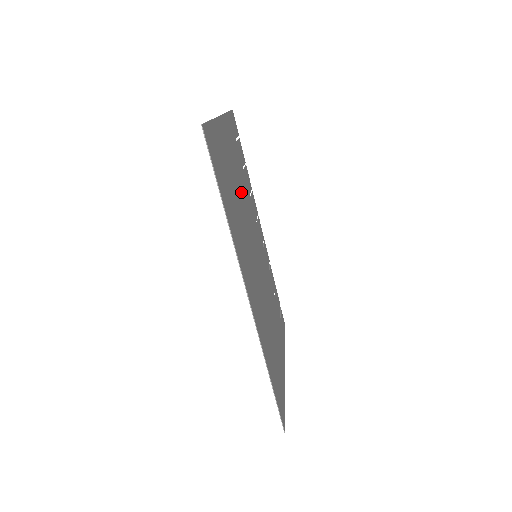
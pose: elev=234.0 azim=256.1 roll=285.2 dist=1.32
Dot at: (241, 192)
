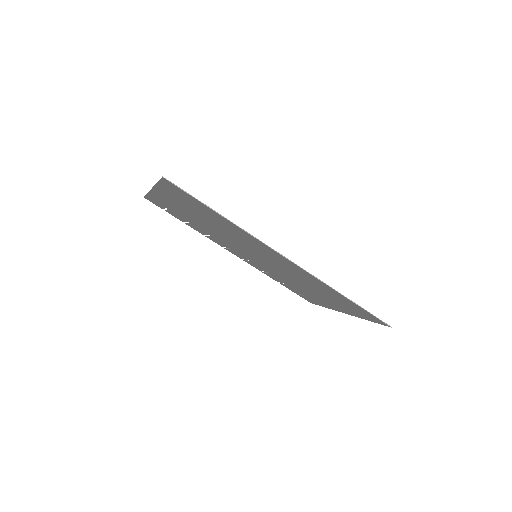
Dot at: (207, 226)
